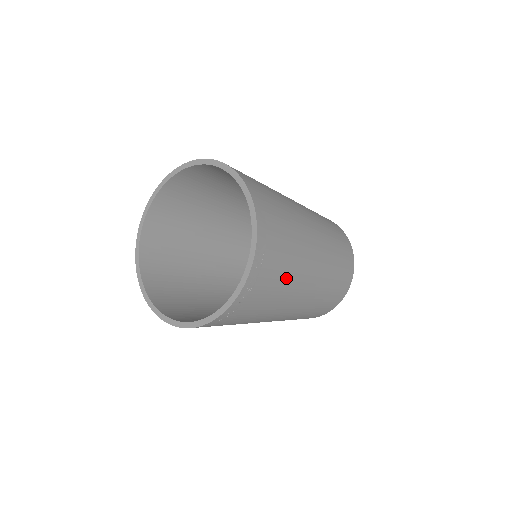
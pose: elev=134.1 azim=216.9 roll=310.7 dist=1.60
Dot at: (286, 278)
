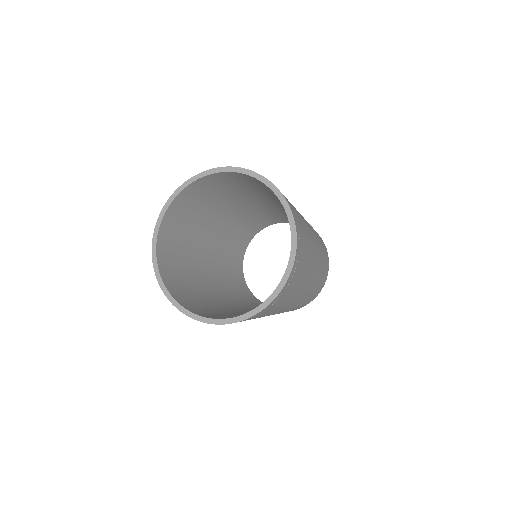
Dot at: (307, 263)
